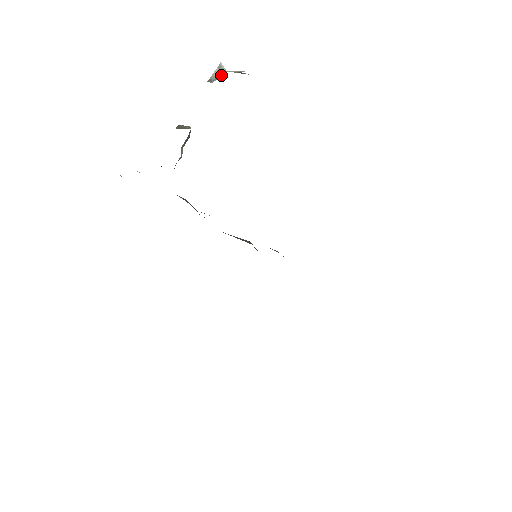
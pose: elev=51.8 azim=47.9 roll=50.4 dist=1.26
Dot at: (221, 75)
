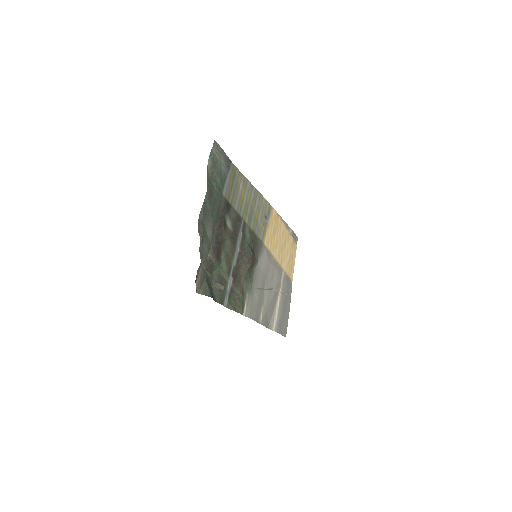
Dot at: (267, 289)
